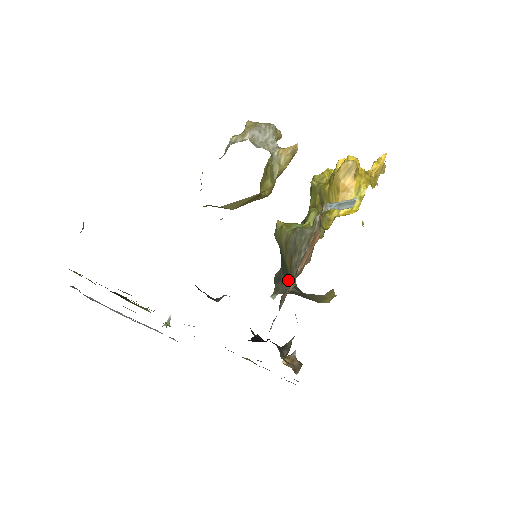
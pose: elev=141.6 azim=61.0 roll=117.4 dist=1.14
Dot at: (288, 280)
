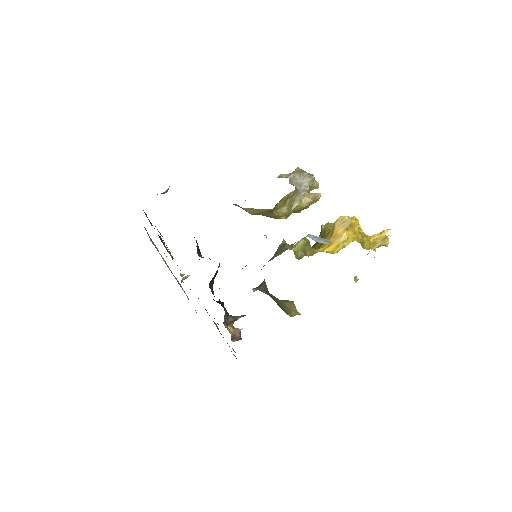
Dot at: occluded
